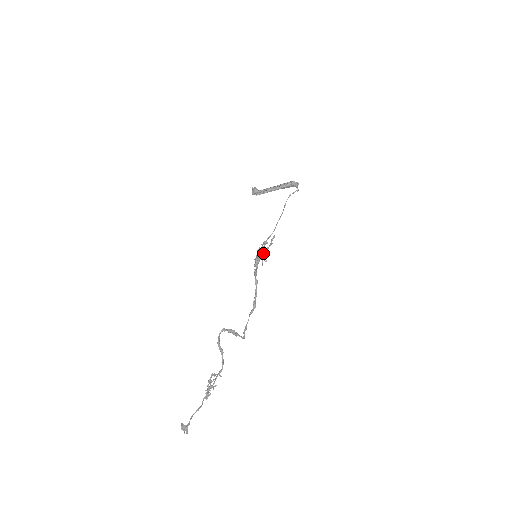
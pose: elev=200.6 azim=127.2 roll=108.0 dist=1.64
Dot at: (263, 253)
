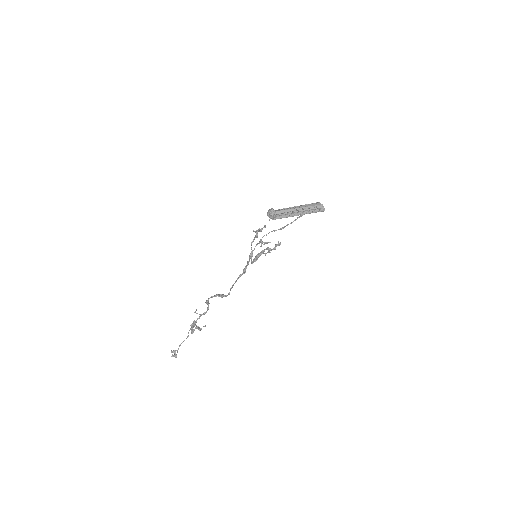
Dot at: (264, 253)
